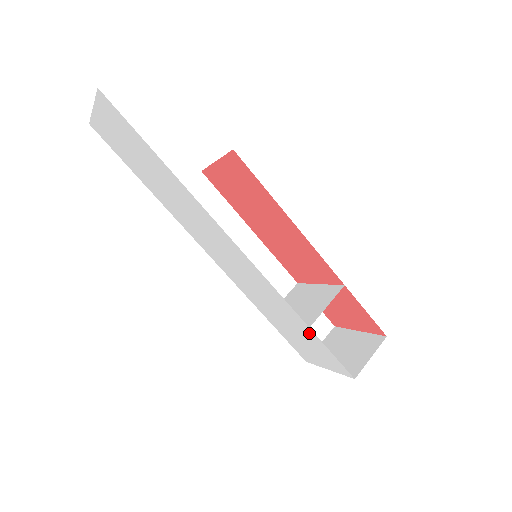
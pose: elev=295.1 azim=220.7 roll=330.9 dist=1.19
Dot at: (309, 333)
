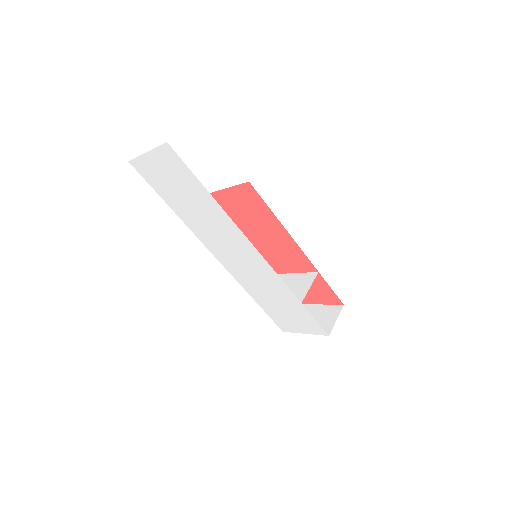
Dot at: (299, 307)
